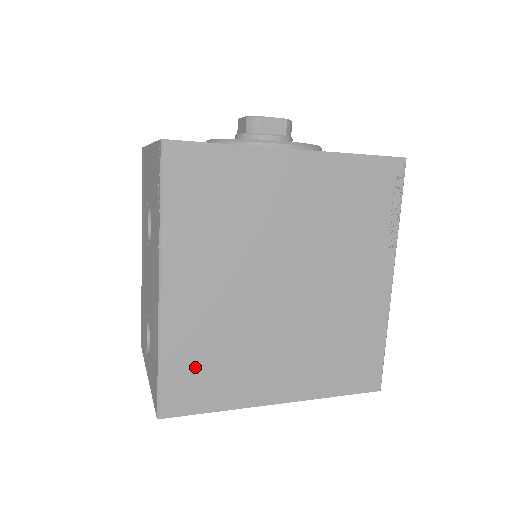
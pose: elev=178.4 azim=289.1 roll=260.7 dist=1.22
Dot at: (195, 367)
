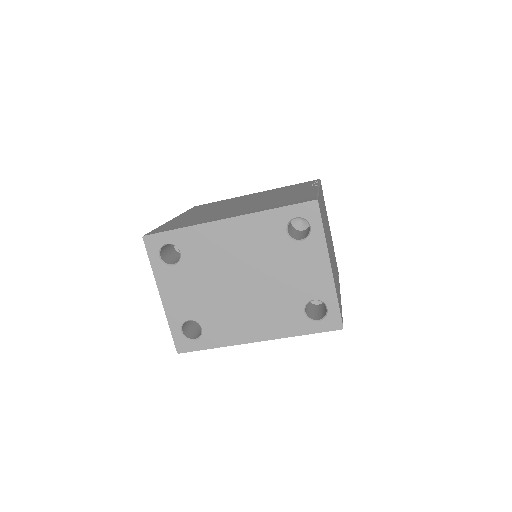
Dot at: (176, 224)
